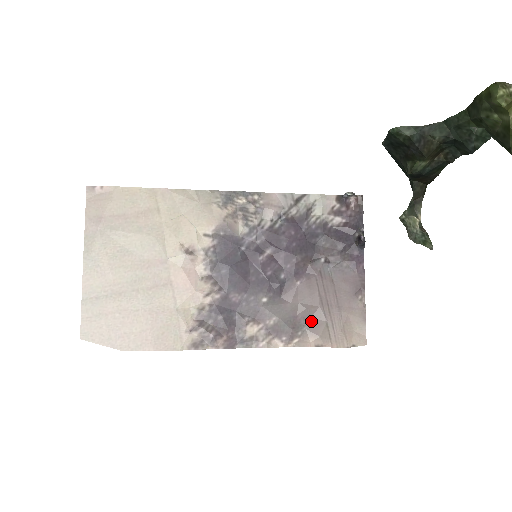
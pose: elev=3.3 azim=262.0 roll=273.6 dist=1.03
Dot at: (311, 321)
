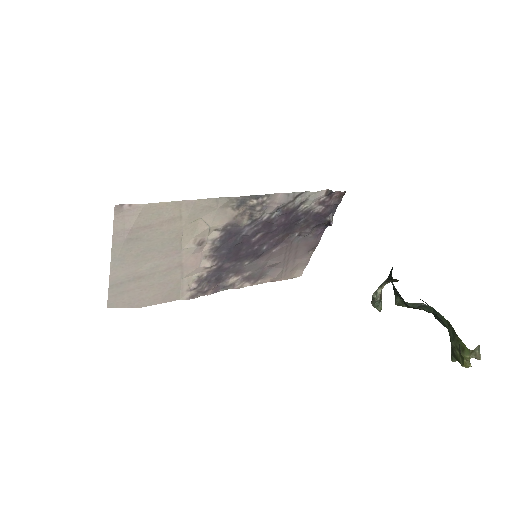
Dot at: (273, 269)
